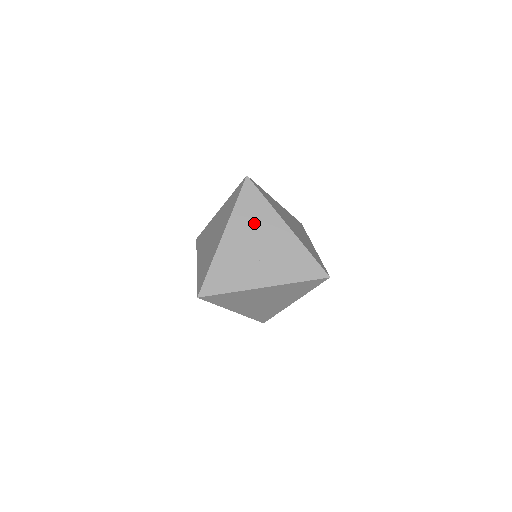
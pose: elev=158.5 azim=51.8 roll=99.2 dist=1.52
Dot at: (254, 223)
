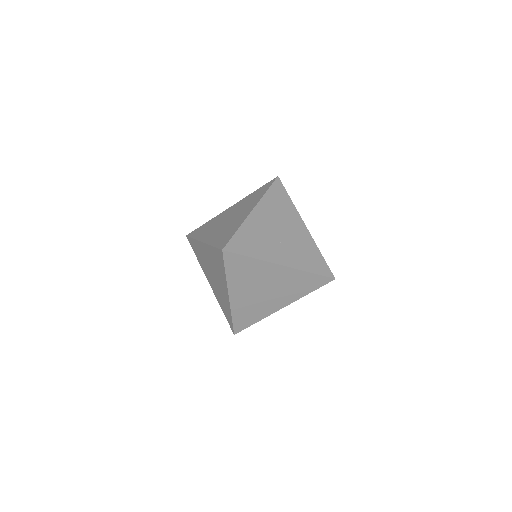
Dot at: (280, 212)
